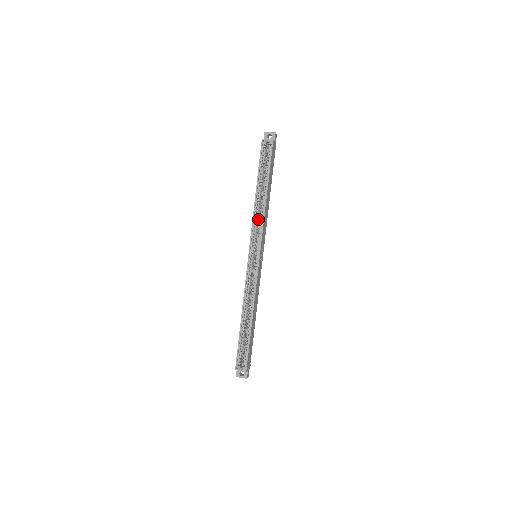
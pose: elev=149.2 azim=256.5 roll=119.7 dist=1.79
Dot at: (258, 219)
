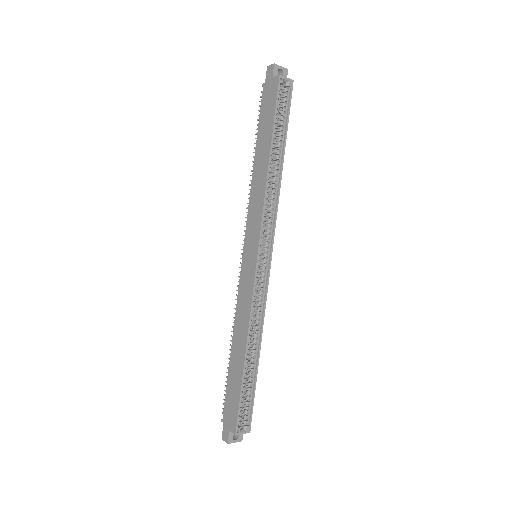
Dot at: occluded
